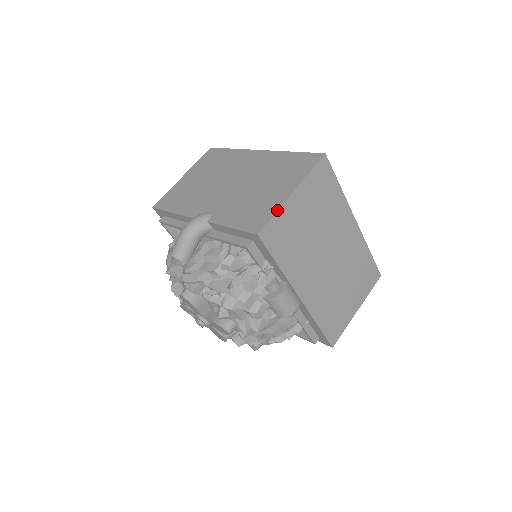
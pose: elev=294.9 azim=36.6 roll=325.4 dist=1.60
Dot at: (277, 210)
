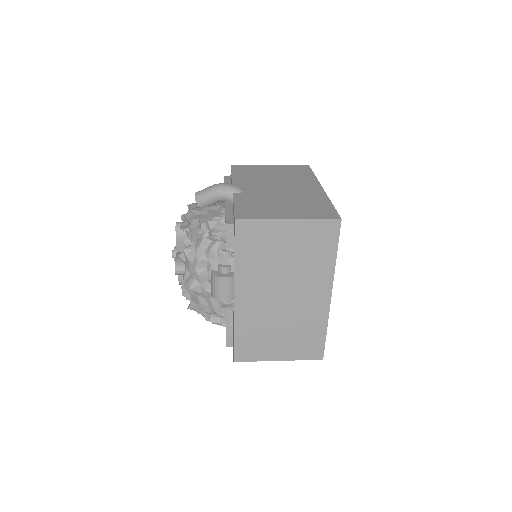
Dot at: (265, 218)
